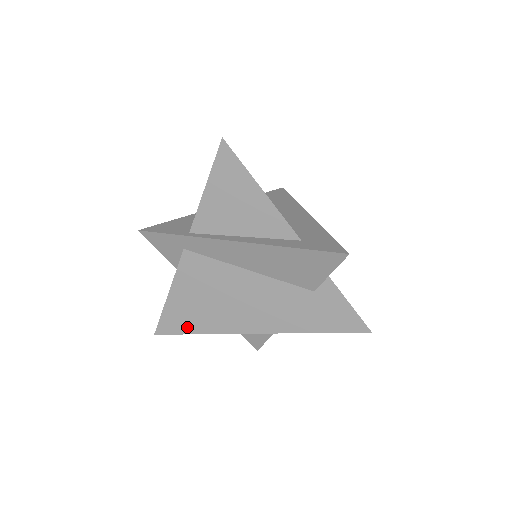
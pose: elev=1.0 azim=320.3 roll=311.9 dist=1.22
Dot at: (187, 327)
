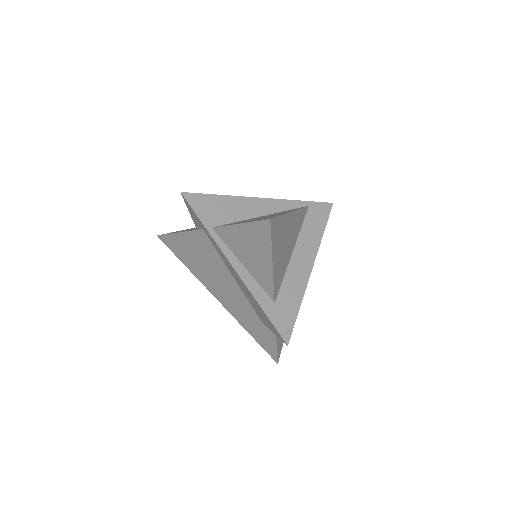
Dot at: (179, 254)
